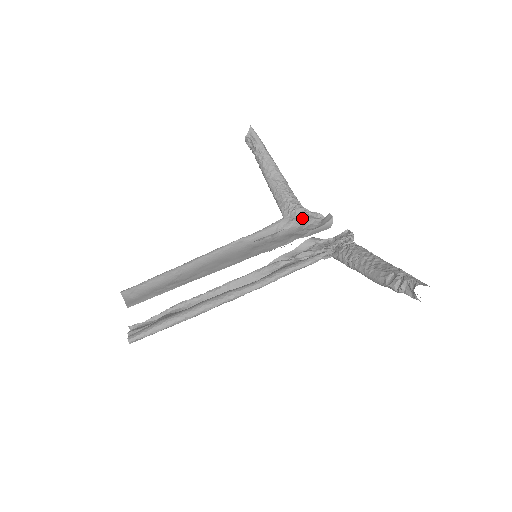
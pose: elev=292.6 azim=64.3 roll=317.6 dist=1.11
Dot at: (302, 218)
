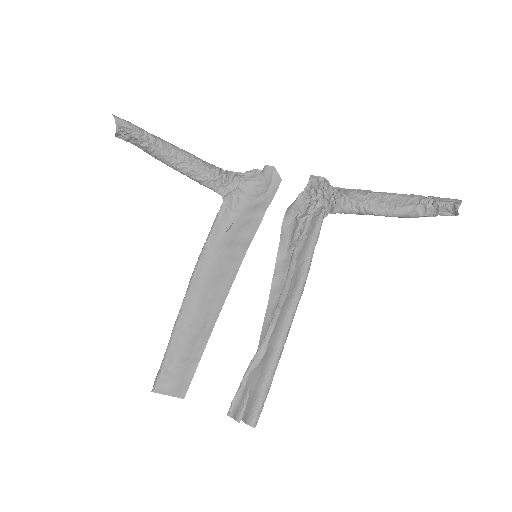
Dot at: (242, 185)
